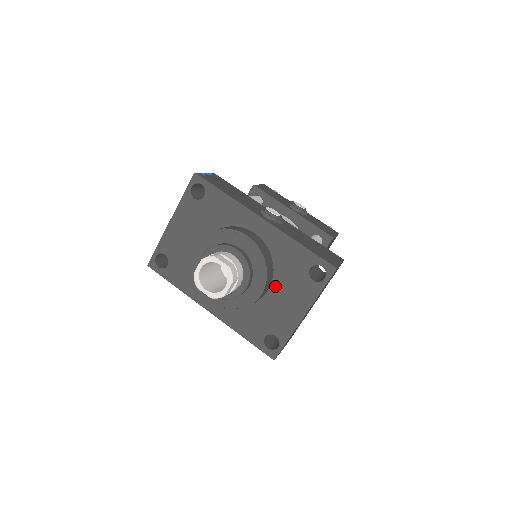
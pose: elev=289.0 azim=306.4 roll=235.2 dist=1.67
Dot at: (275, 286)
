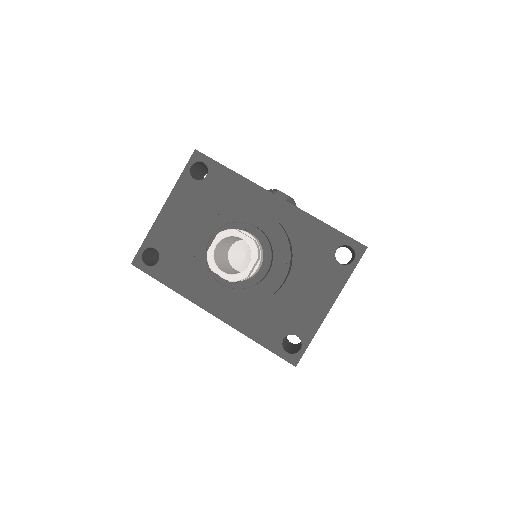
Dot at: (295, 274)
